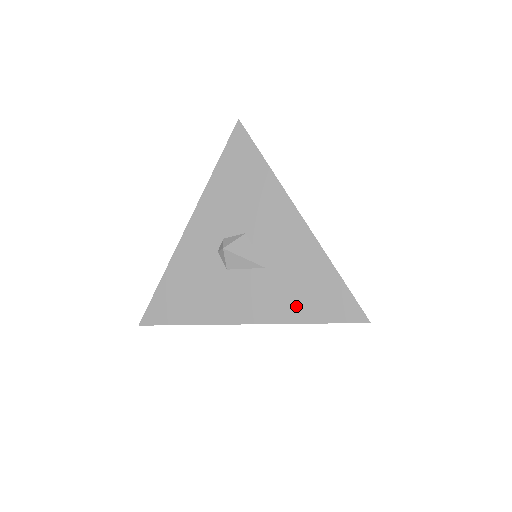
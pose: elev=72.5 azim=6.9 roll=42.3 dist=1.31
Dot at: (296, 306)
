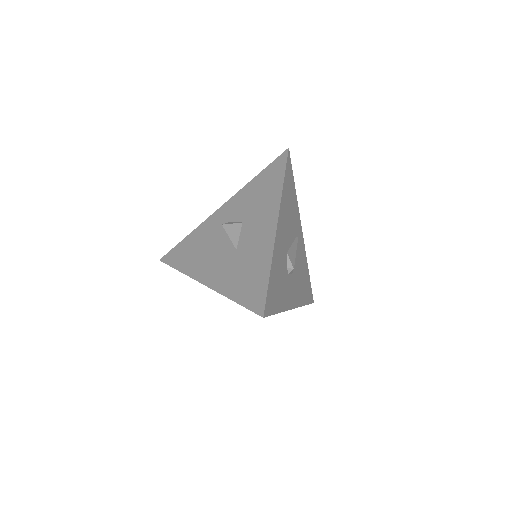
Dot at: (233, 284)
